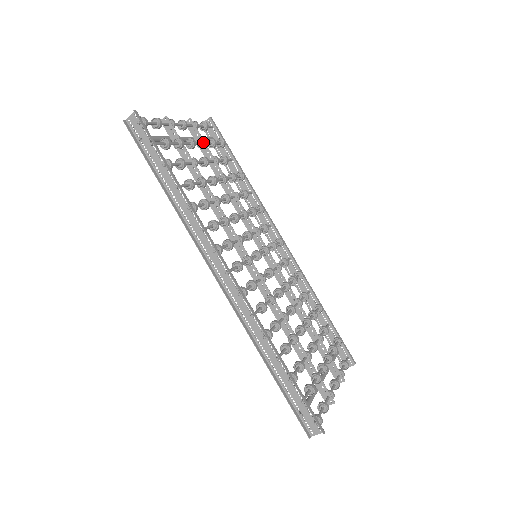
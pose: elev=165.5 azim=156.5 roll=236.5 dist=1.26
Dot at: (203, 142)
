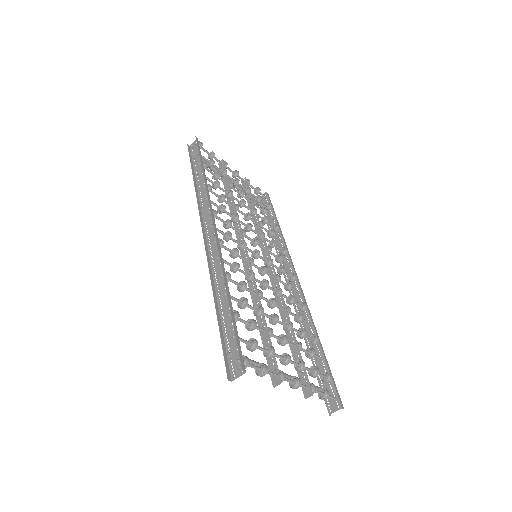
Dot at: (248, 189)
